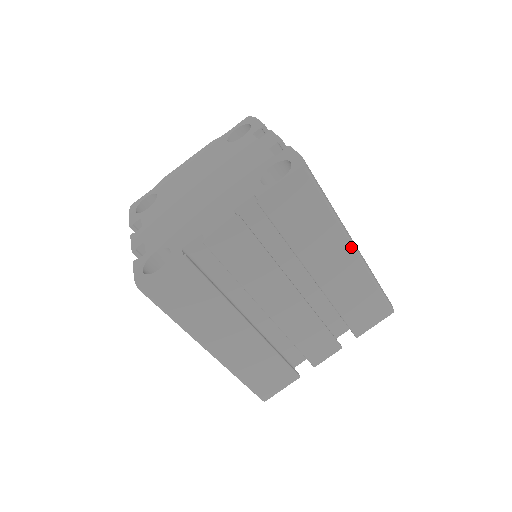
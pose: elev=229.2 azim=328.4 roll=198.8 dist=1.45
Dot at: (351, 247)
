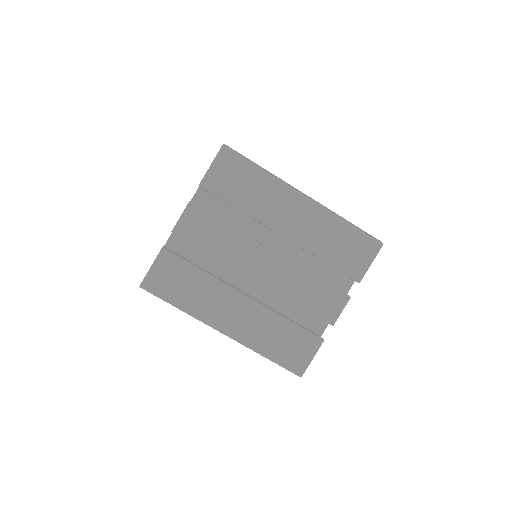
Dot at: (299, 196)
